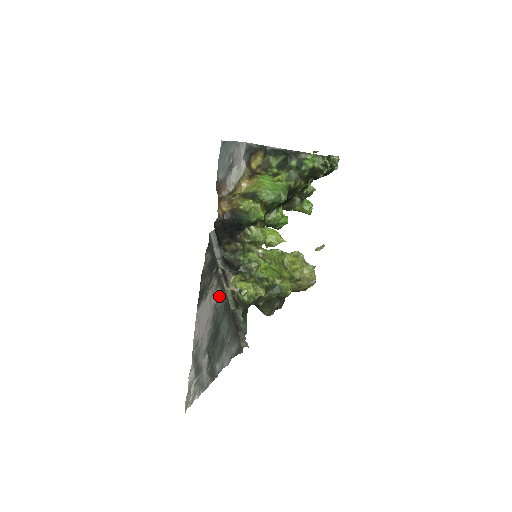
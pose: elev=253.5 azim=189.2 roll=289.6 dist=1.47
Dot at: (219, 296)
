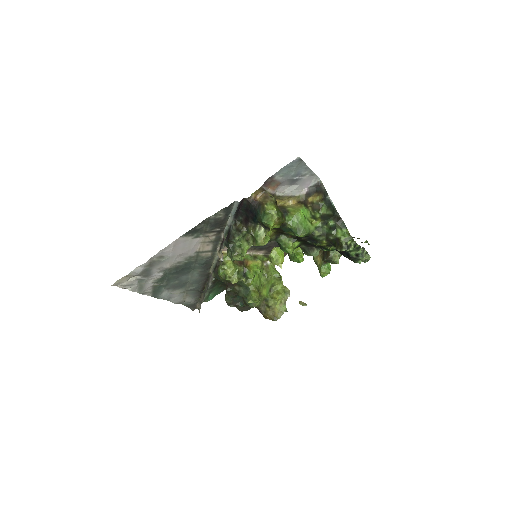
Dot at: (208, 250)
